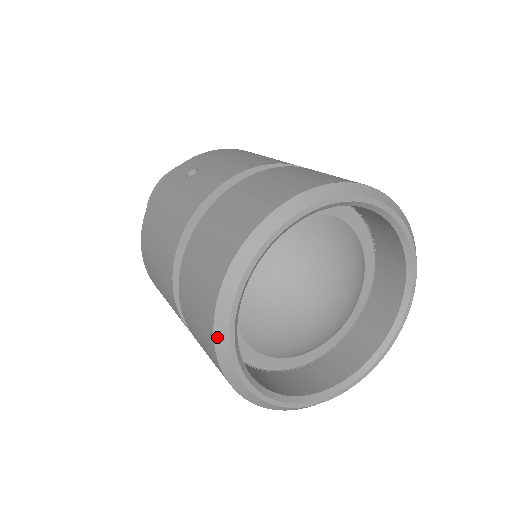
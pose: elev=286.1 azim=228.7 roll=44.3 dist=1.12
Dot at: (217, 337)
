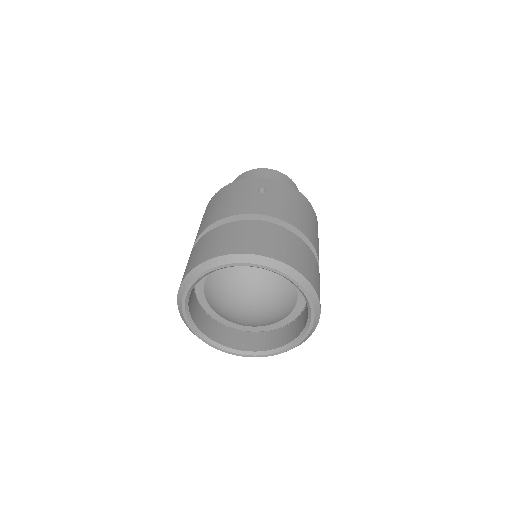
Dot at: (187, 278)
